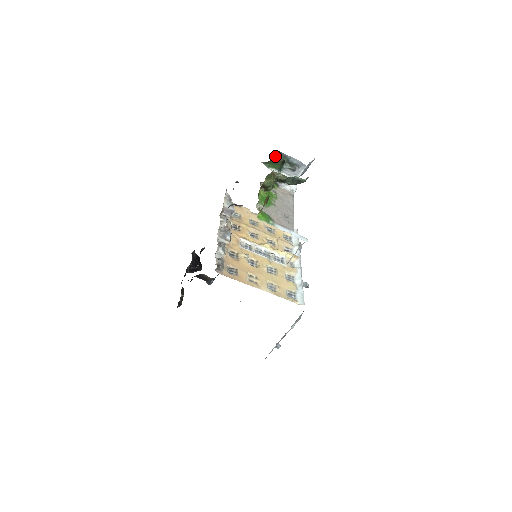
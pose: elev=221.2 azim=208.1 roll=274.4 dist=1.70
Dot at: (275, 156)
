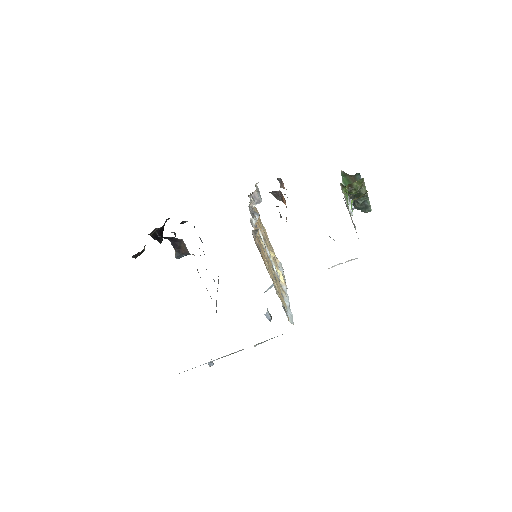
Dot at: (355, 174)
